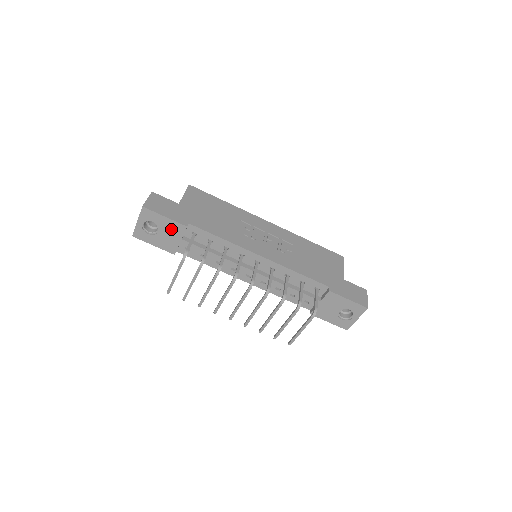
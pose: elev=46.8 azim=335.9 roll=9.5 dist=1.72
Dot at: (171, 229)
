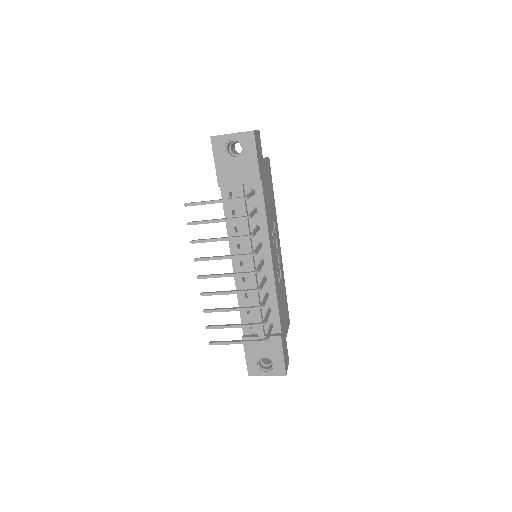
Dot at: (247, 169)
